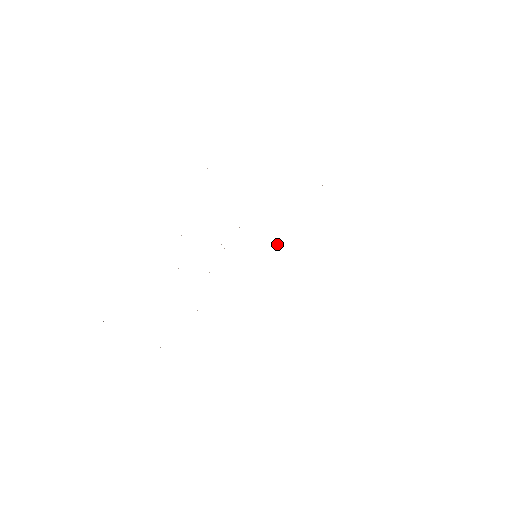
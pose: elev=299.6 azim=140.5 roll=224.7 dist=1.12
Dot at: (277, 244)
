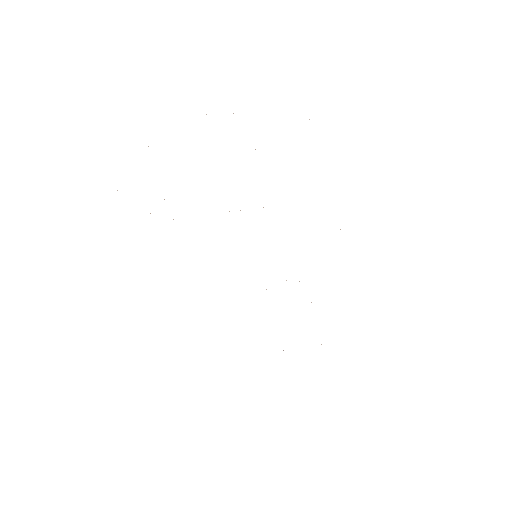
Dot at: occluded
